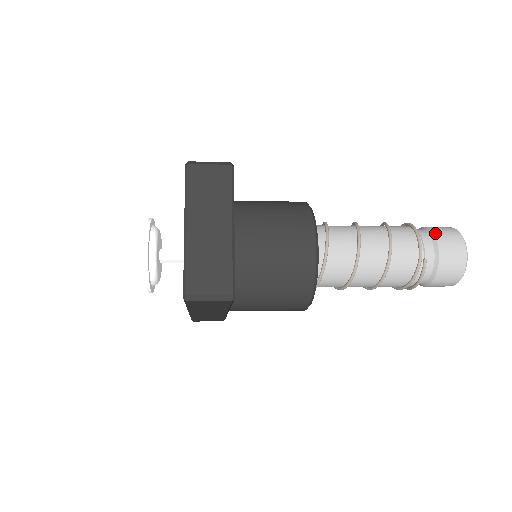
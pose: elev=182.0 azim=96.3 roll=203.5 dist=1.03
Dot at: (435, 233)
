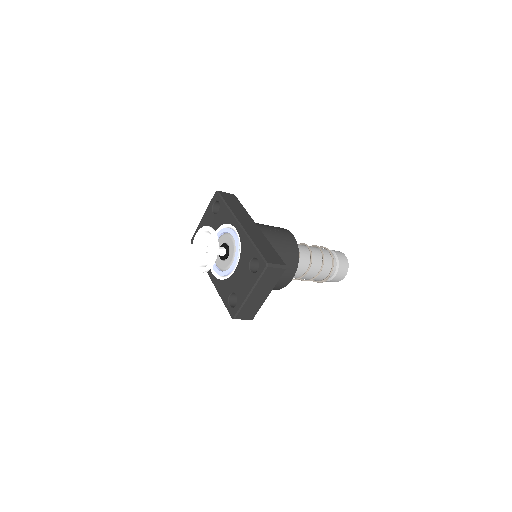
Dot at: (339, 267)
